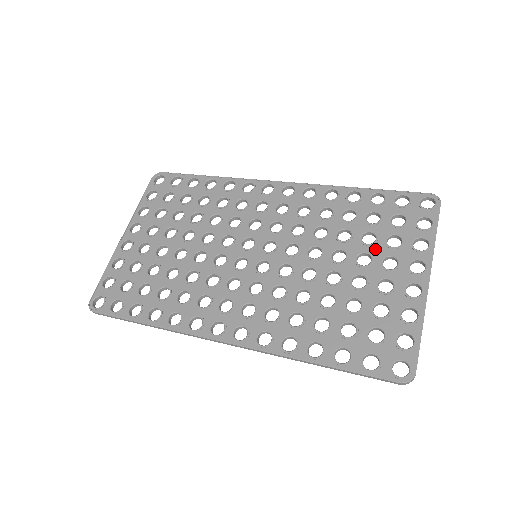
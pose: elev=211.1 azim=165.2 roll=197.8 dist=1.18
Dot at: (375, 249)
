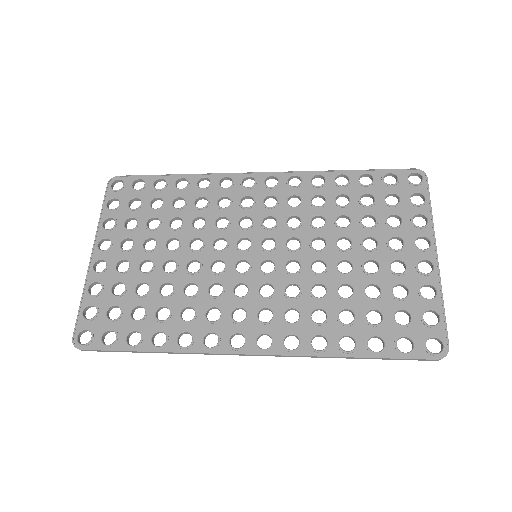
Dot at: (378, 231)
